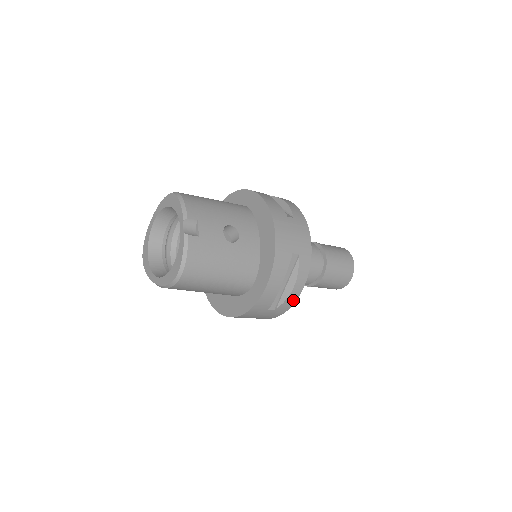
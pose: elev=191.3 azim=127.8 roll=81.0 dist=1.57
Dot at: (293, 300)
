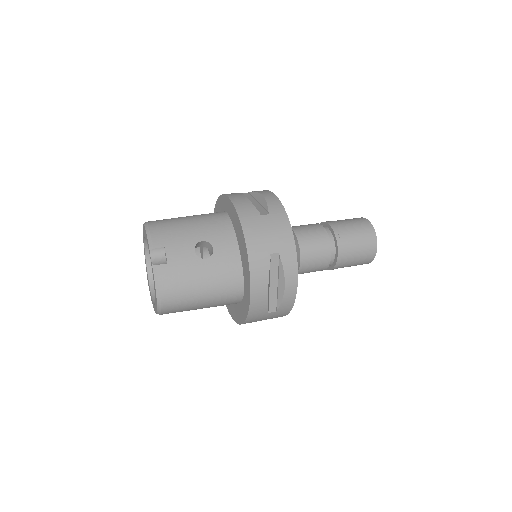
Dot at: (291, 298)
